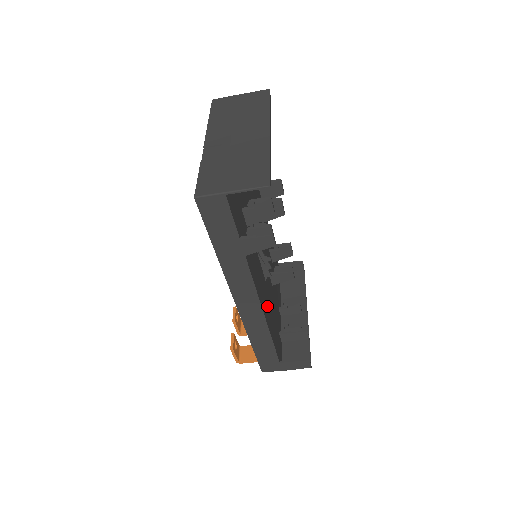
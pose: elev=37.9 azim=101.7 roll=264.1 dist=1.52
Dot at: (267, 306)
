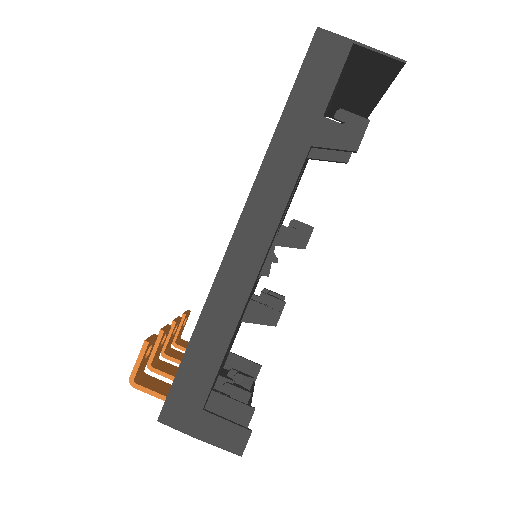
Dot at: occluded
